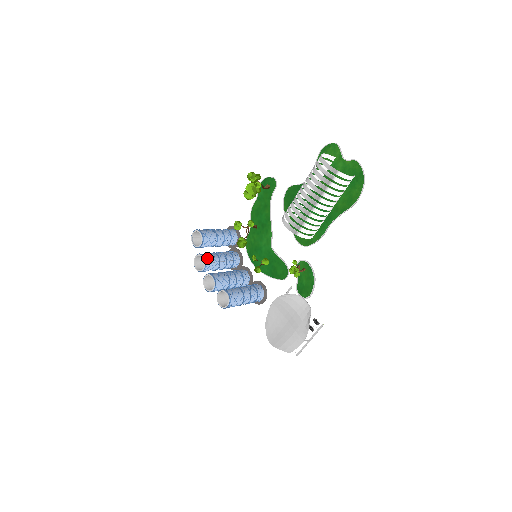
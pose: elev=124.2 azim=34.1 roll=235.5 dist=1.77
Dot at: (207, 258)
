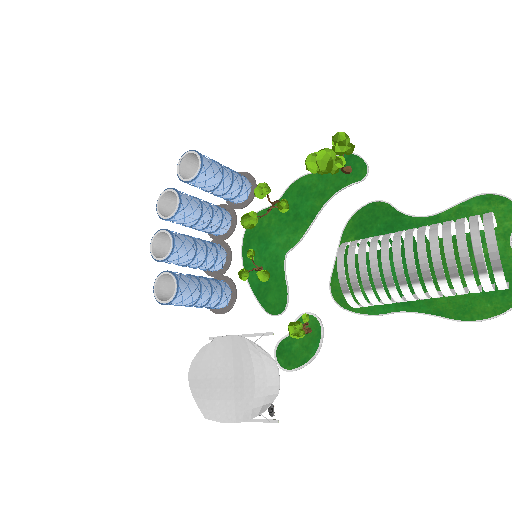
Dot at: (184, 206)
